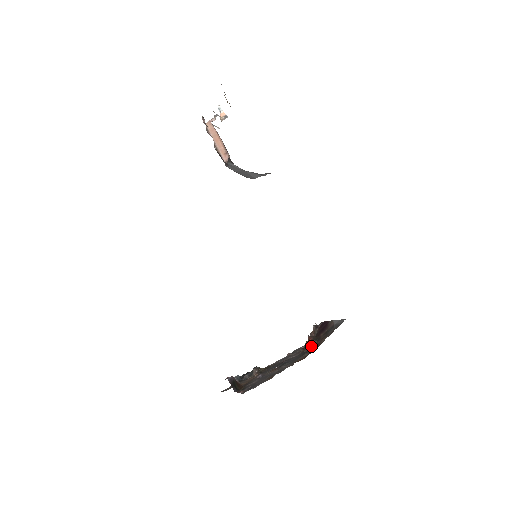
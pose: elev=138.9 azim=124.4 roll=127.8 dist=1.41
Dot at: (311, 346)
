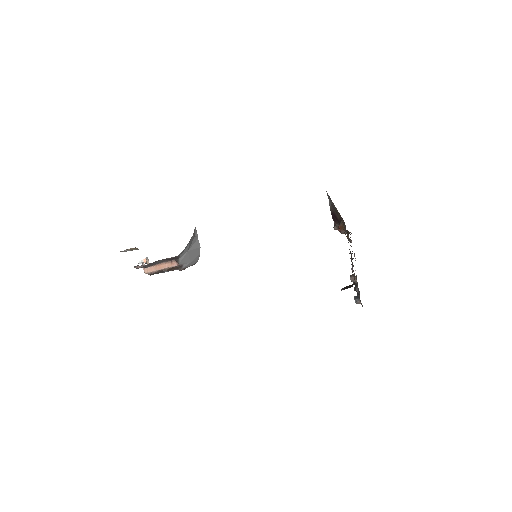
Dot at: occluded
